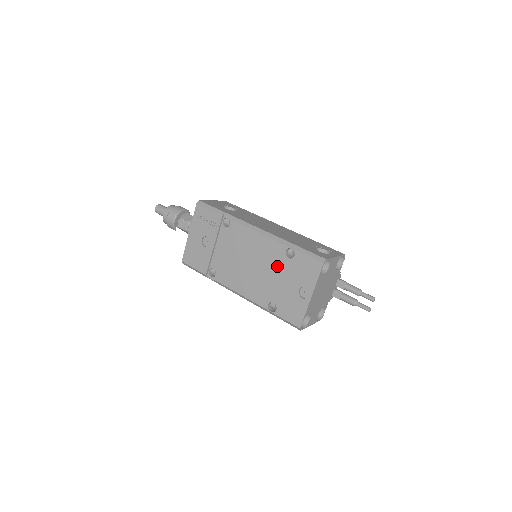
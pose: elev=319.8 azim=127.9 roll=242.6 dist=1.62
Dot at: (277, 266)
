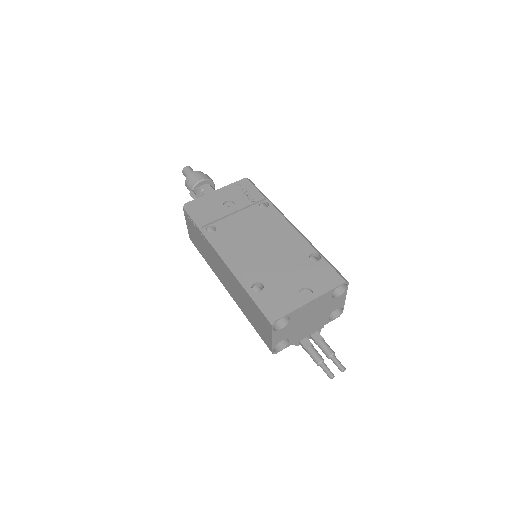
Dot at: (293, 259)
